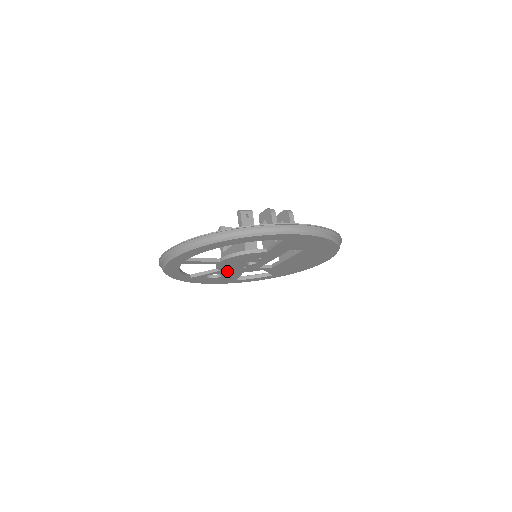
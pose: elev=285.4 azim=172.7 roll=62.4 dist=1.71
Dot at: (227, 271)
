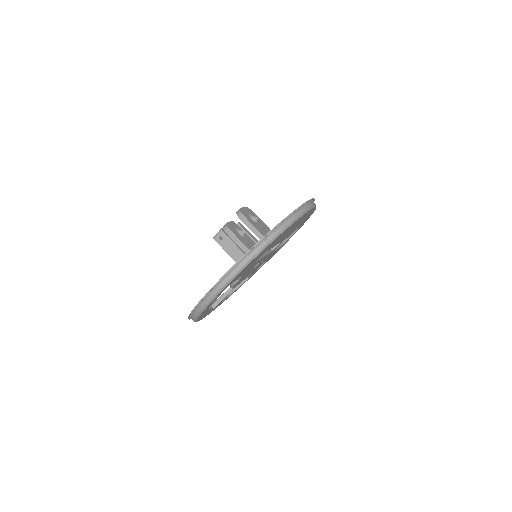
Dot at: (258, 266)
